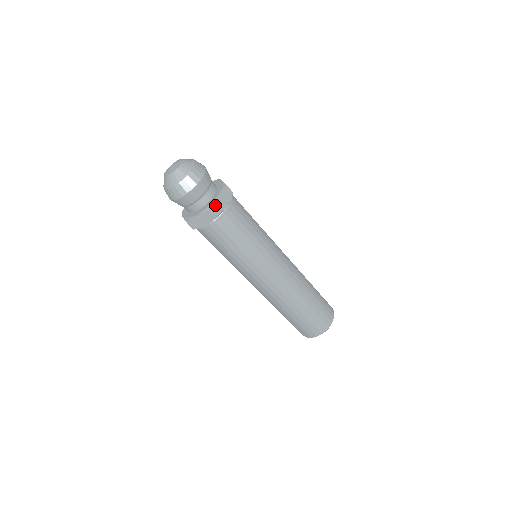
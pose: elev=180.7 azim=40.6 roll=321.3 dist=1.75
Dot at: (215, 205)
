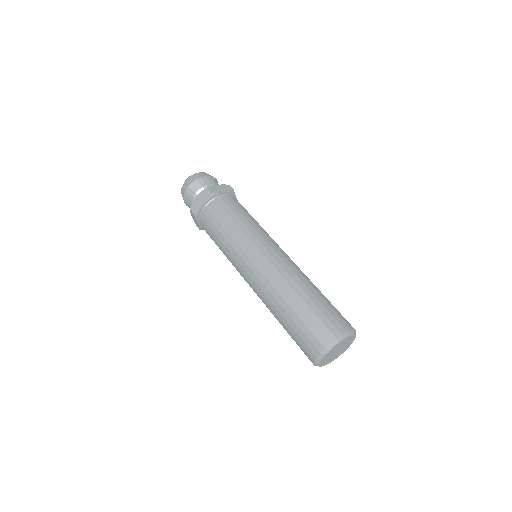
Dot at: (212, 188)
